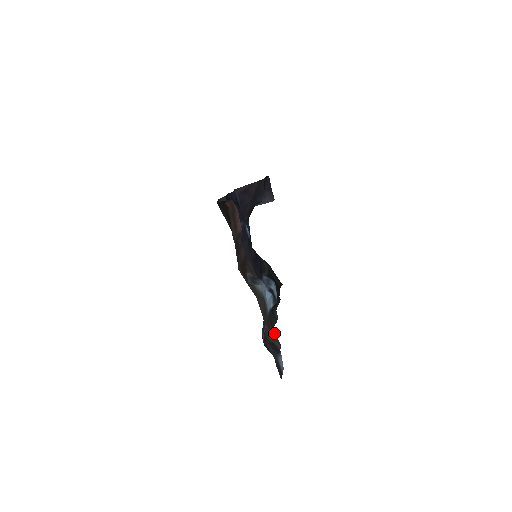
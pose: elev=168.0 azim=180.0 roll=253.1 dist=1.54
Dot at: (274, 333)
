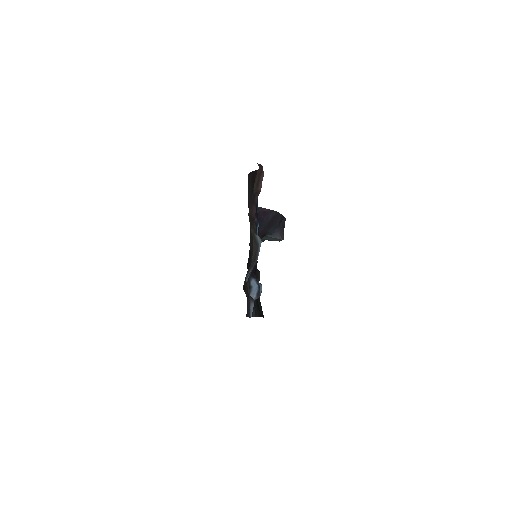
Dot at: occluded
